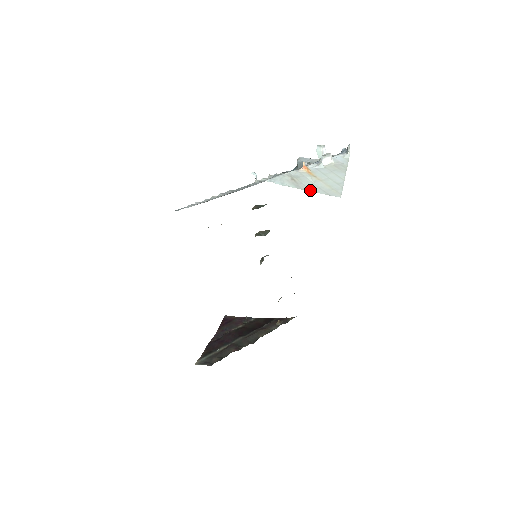
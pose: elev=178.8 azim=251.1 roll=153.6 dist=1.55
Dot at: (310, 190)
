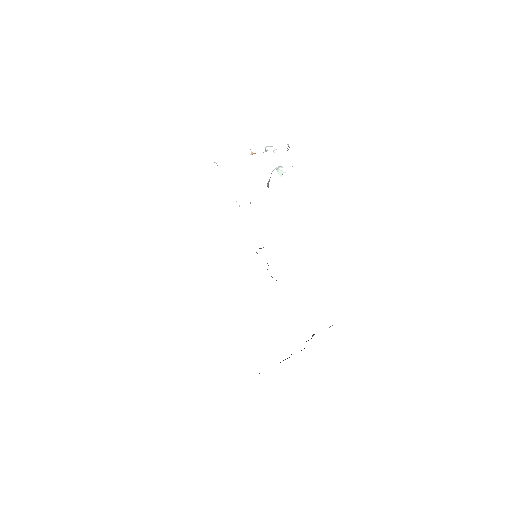
Dot at: occluded
